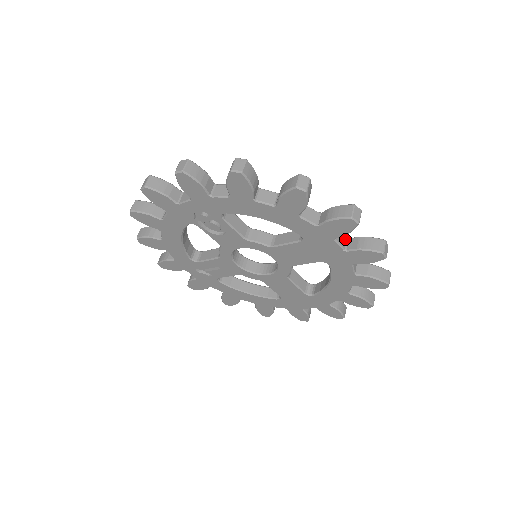
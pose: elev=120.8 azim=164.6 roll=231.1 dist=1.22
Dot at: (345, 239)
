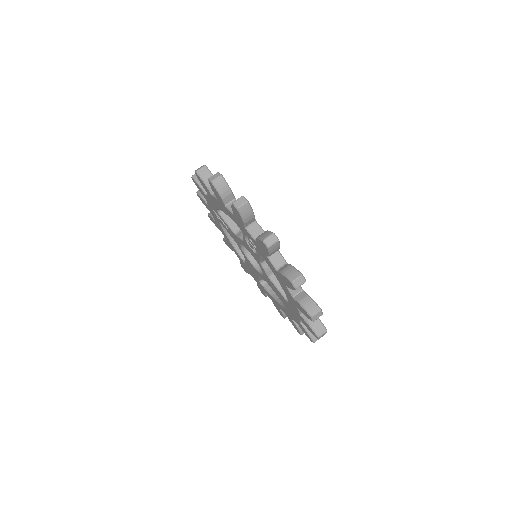
Dot at: occluded
